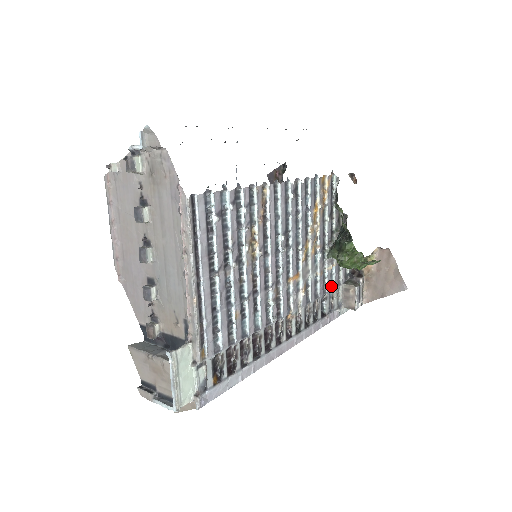
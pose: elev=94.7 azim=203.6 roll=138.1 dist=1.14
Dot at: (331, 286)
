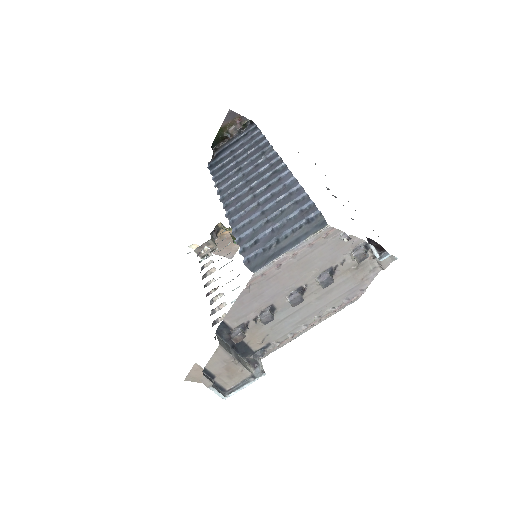
Dot at: occluded
